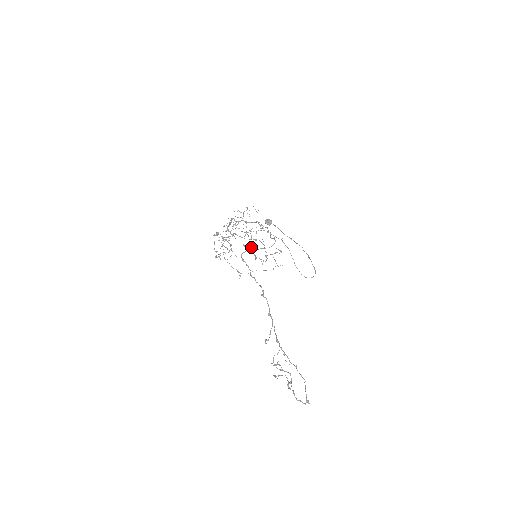
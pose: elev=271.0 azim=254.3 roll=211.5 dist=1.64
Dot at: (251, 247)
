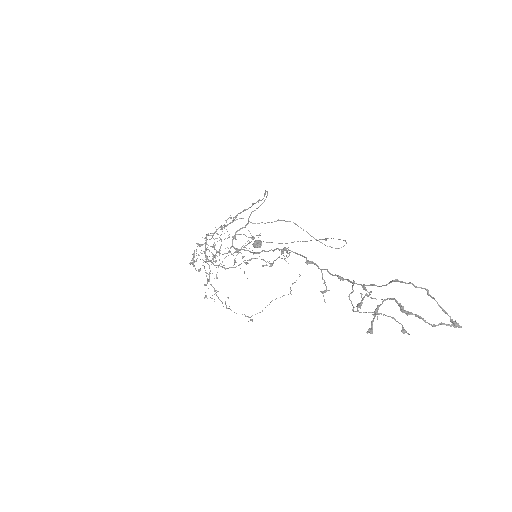
Dot at: occluded
